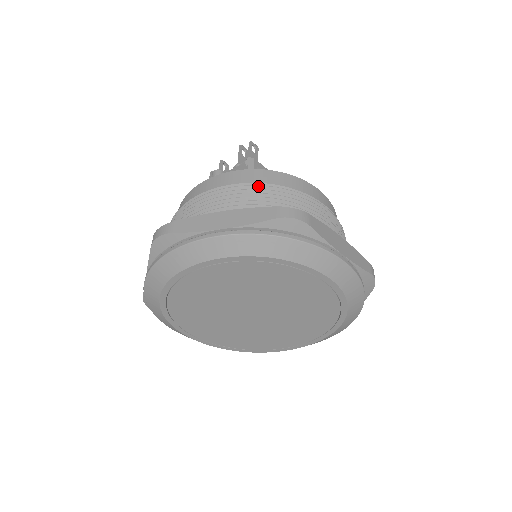
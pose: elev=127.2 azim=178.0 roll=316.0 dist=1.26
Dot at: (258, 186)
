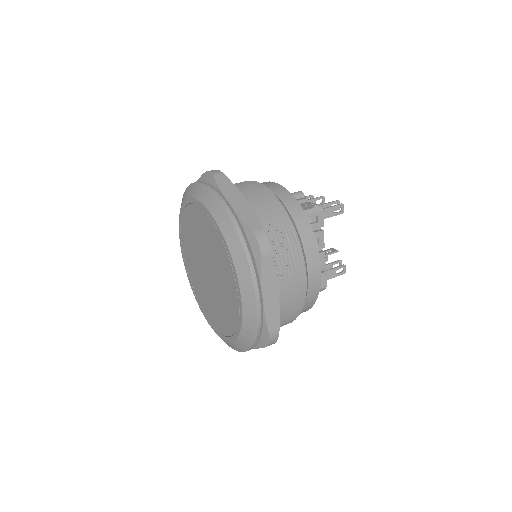
Dot at: (285, 215)
